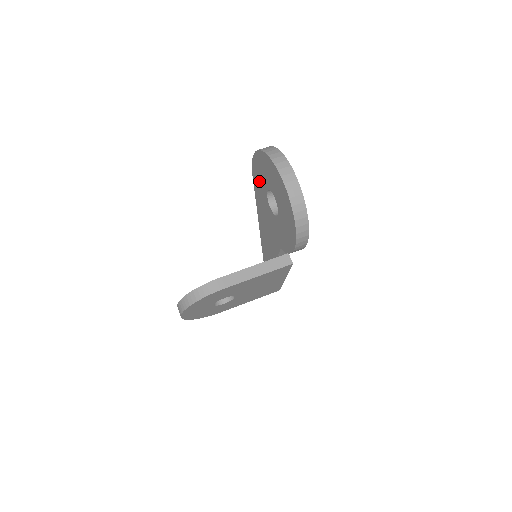
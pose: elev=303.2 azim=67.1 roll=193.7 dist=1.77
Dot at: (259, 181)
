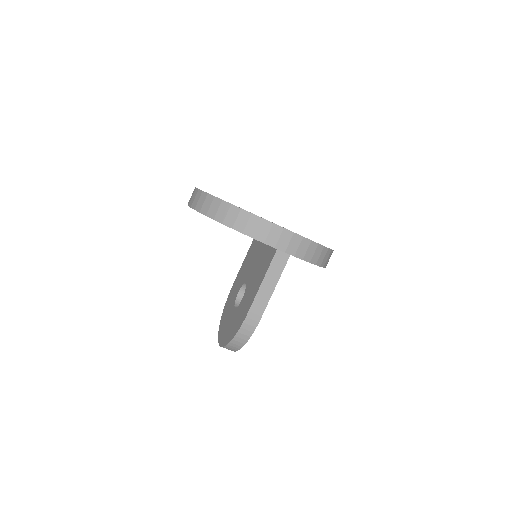
Dot at: occluded
